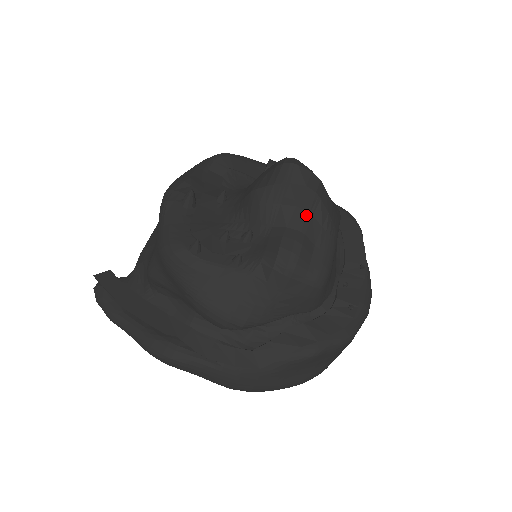
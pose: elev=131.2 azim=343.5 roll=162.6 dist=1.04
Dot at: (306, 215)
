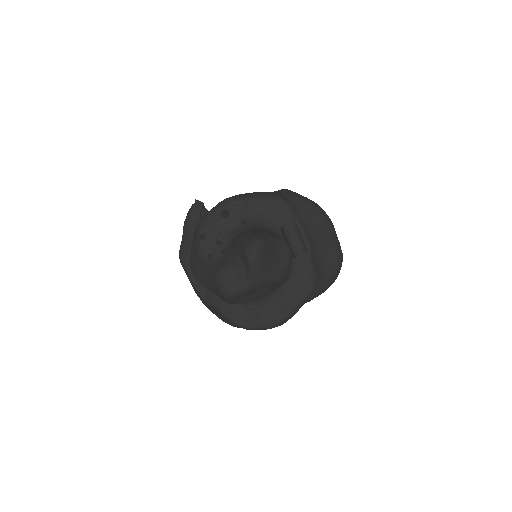
Dot at: (243, 268)
